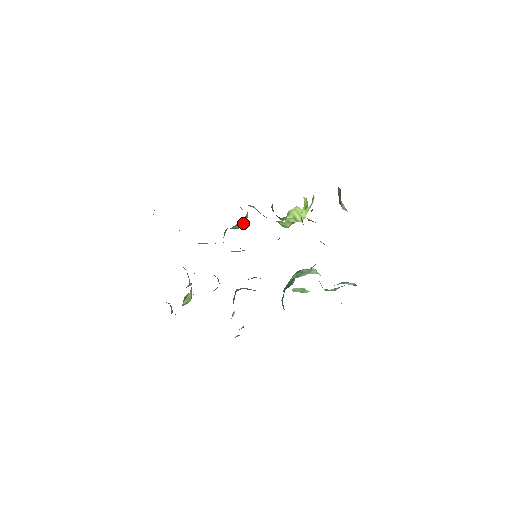
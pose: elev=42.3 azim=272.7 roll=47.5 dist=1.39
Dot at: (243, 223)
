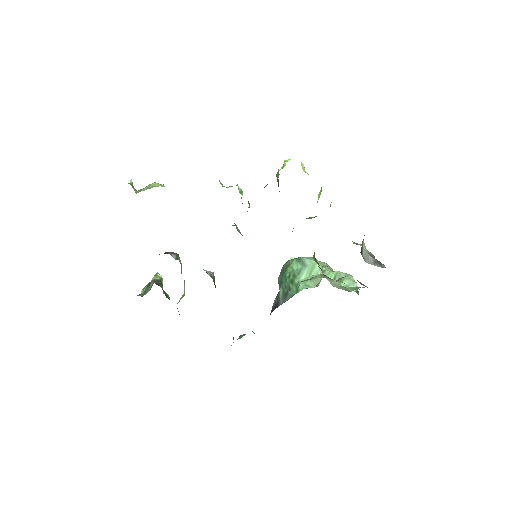
Dot at: occluded
